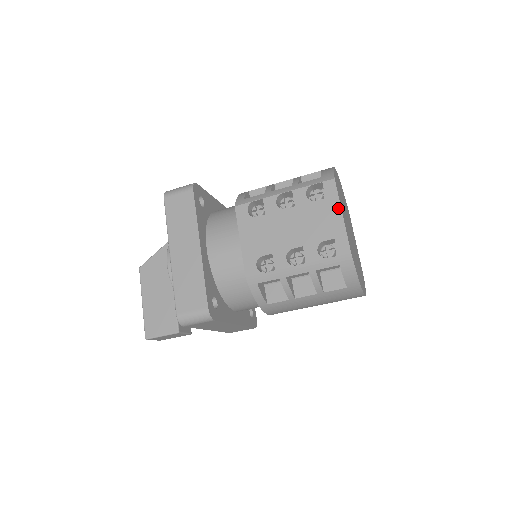
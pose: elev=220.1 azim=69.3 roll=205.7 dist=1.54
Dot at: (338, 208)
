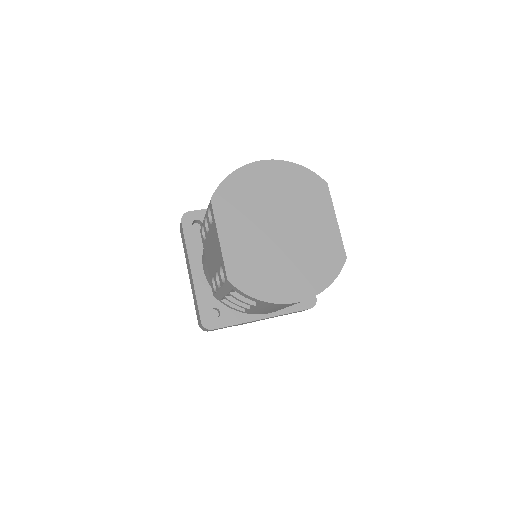
Dot at: (216, 232)
